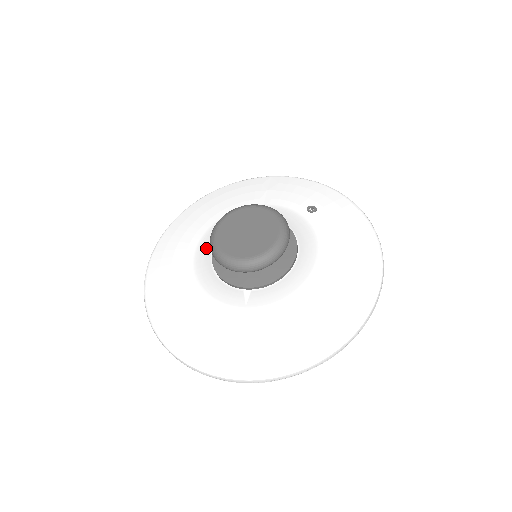
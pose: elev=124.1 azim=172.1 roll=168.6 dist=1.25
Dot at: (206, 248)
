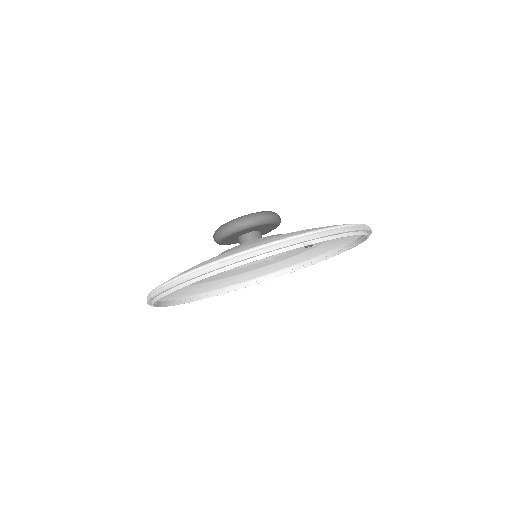
Dot at: occluded
